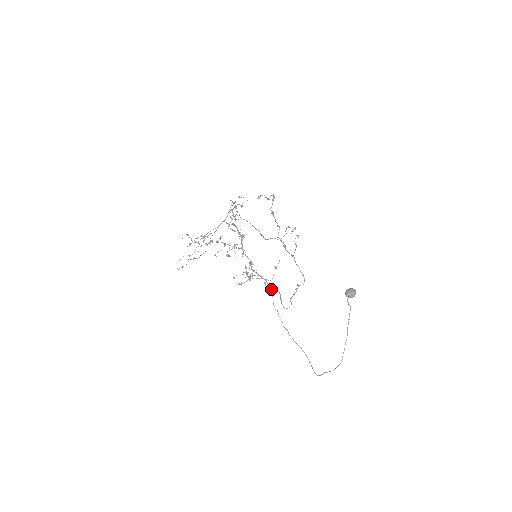
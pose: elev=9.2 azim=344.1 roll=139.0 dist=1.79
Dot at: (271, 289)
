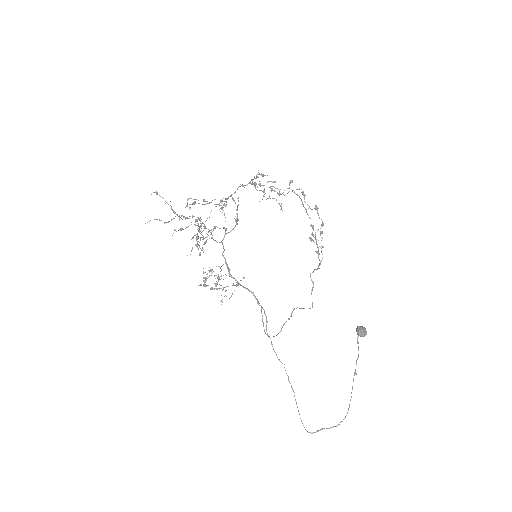
Dot at: (261, 306)
